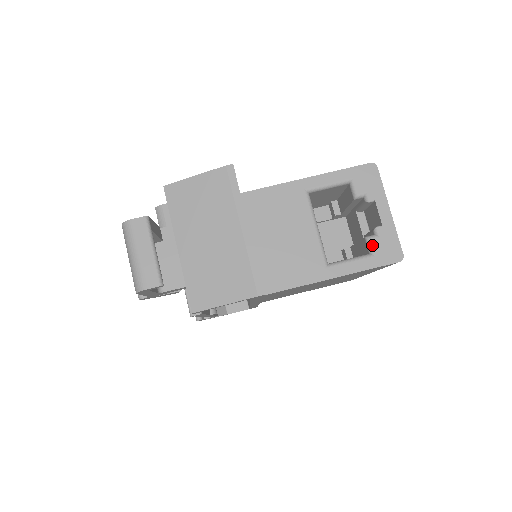
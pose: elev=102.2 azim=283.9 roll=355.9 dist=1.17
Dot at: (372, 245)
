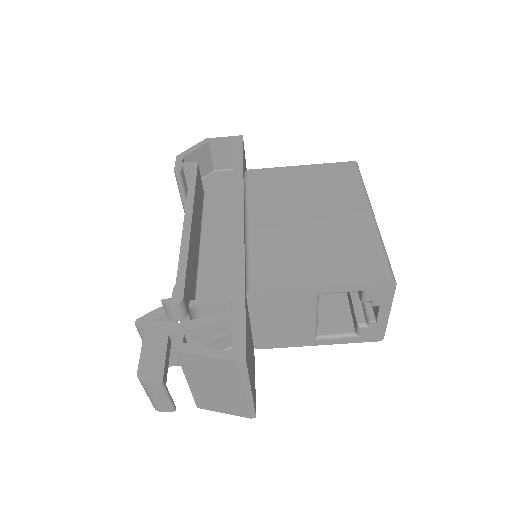
Dot at: (360, 331)
